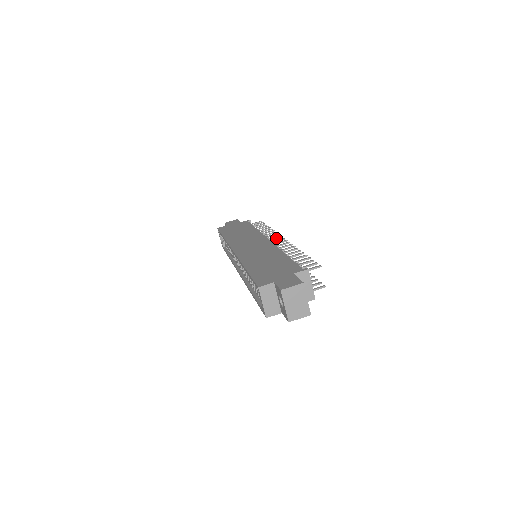
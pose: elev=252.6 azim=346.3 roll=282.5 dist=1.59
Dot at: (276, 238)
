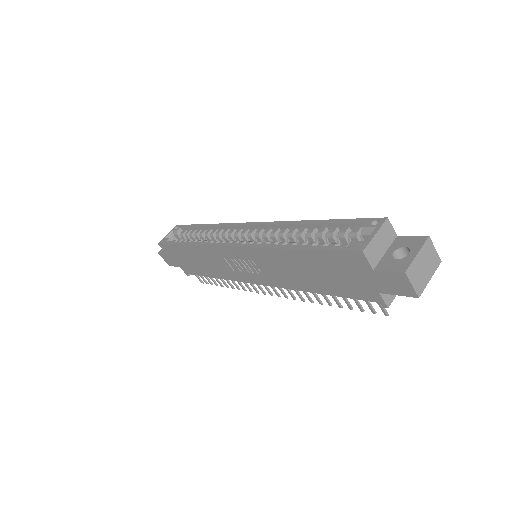
Dot at: occluded
